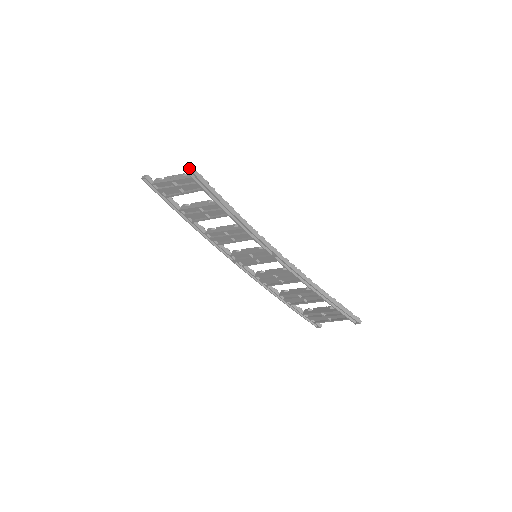
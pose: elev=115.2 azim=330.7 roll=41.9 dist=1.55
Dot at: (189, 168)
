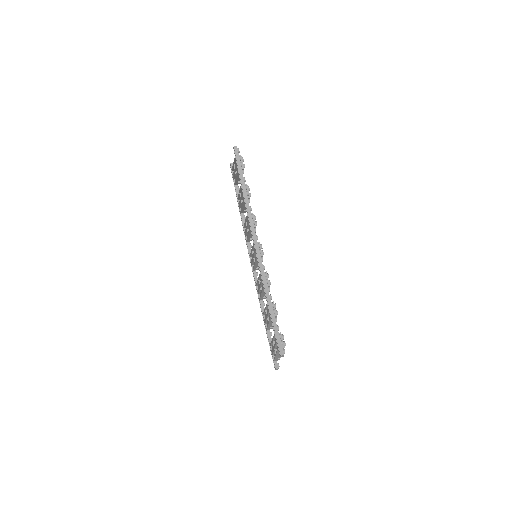
Dot at: (234, 146)
